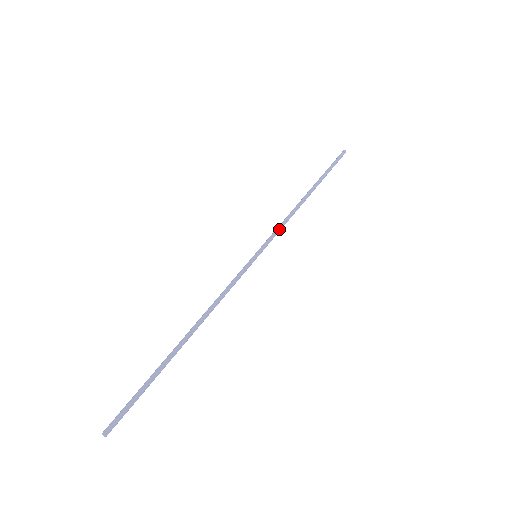
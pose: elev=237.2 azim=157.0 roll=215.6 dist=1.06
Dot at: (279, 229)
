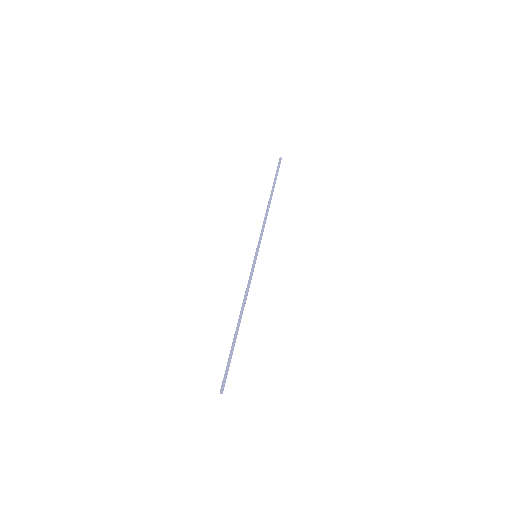
Dot at: (261, 232)
